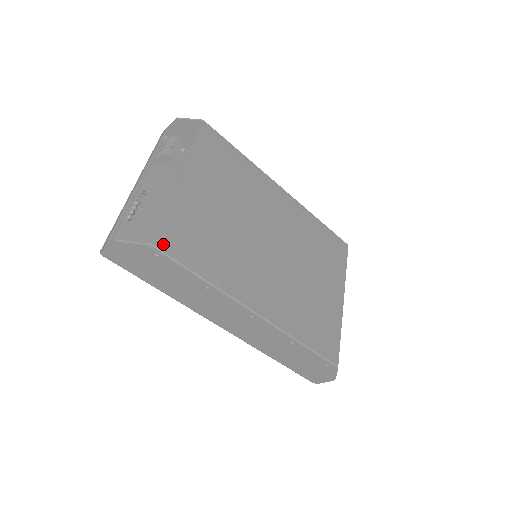
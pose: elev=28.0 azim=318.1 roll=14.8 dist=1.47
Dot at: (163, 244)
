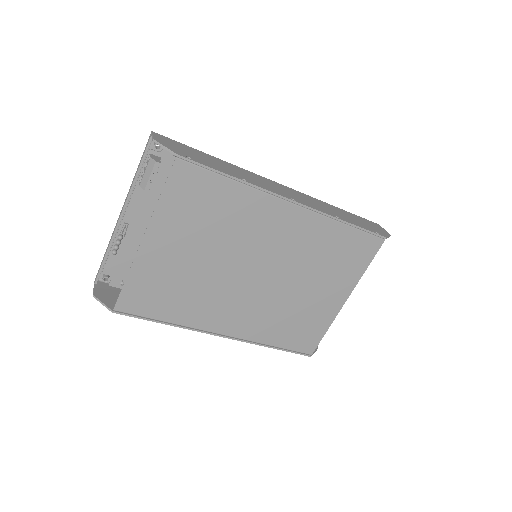
Dot at: (128, 307)
